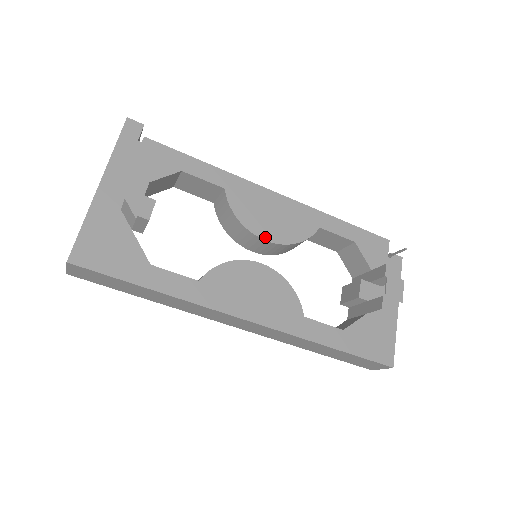
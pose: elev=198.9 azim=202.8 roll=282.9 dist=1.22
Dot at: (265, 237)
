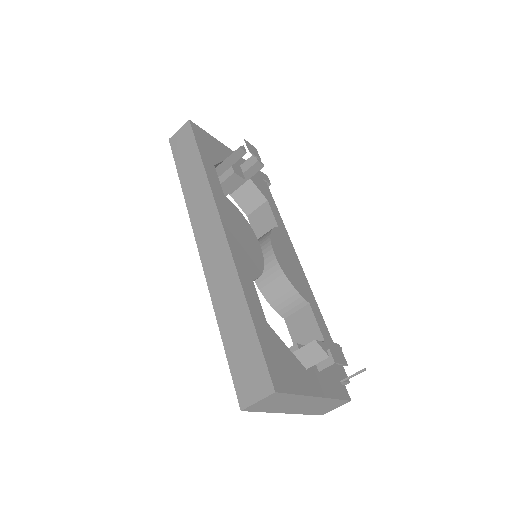
Dot at: (275, 252)
